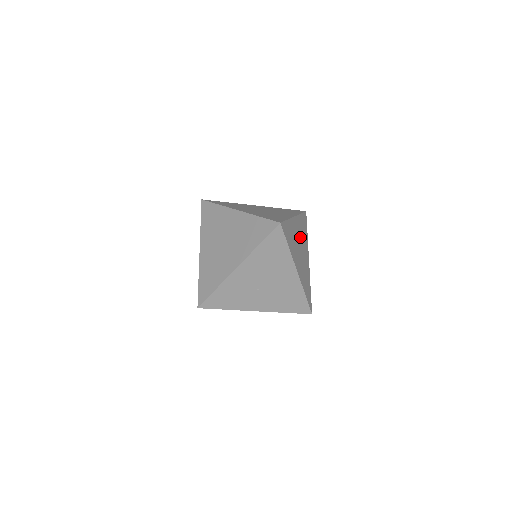
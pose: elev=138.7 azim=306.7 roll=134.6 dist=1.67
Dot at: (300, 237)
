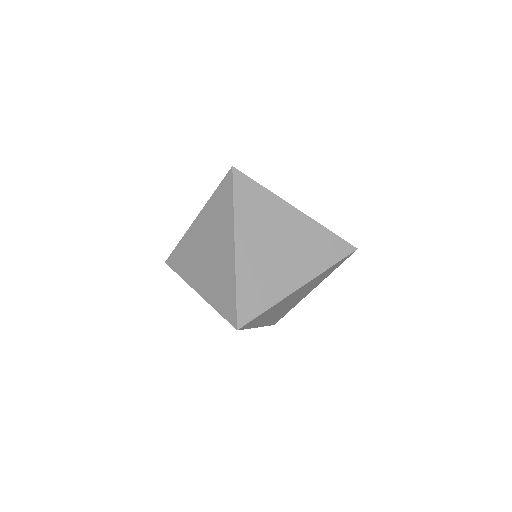
Dot at: (302, 291)
